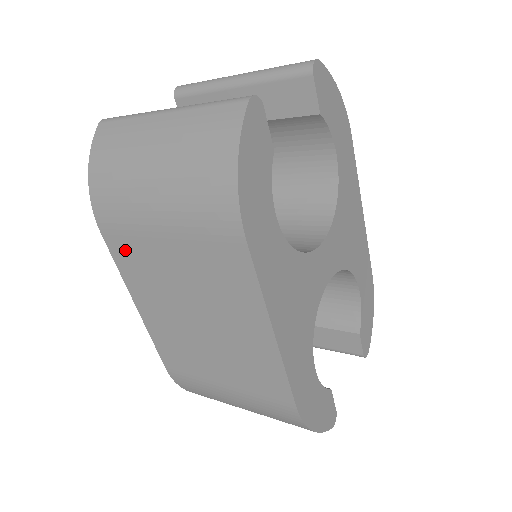
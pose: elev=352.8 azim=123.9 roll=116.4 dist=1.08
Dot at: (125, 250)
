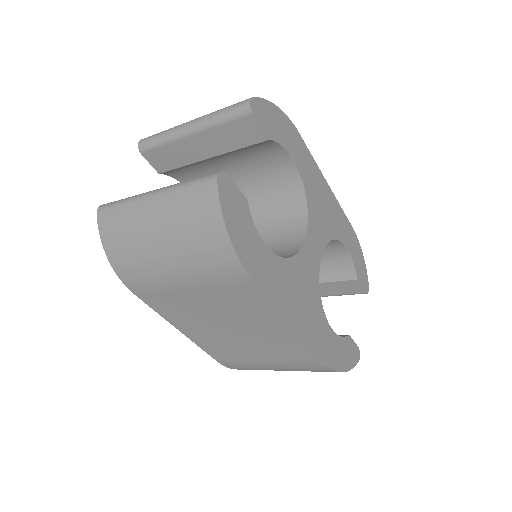
Dot at: (158, 301)
